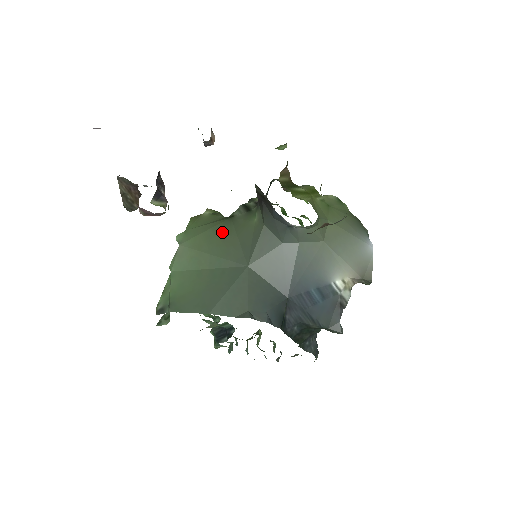
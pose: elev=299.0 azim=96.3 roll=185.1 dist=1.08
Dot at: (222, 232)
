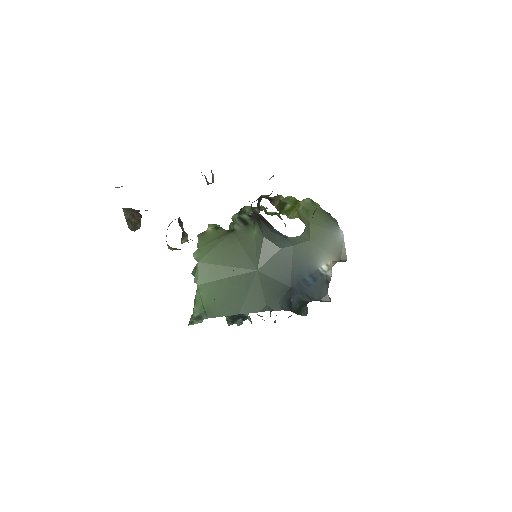
Dot at: (229, 245)
